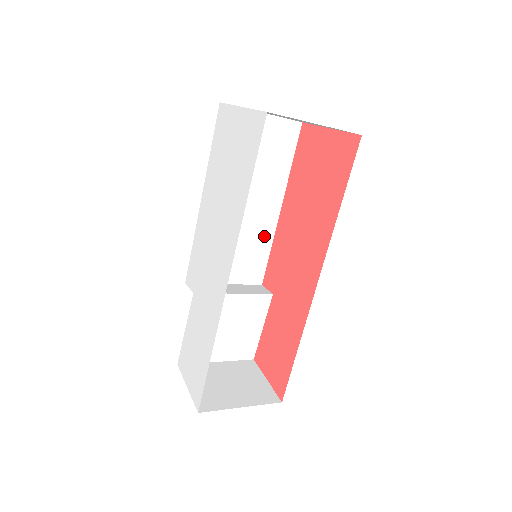
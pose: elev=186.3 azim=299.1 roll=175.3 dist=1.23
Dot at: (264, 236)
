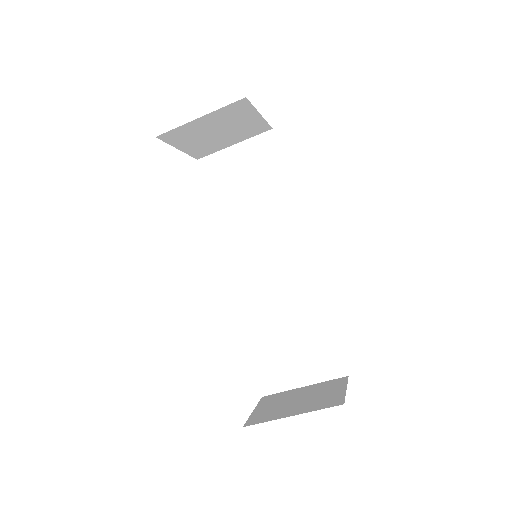
Dot at: (297, 242)
